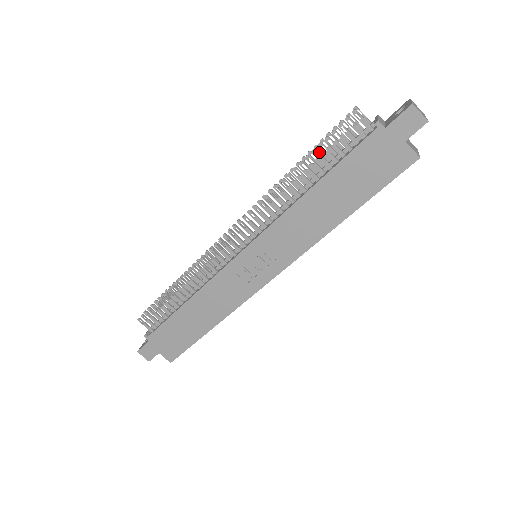
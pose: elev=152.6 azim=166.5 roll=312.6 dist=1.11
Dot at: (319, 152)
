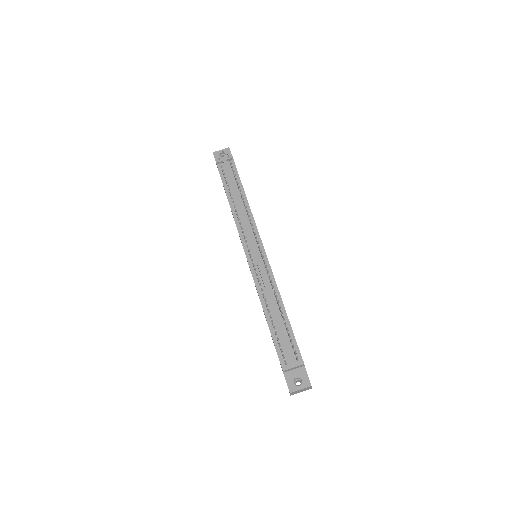
Dot at: (285, 321)
